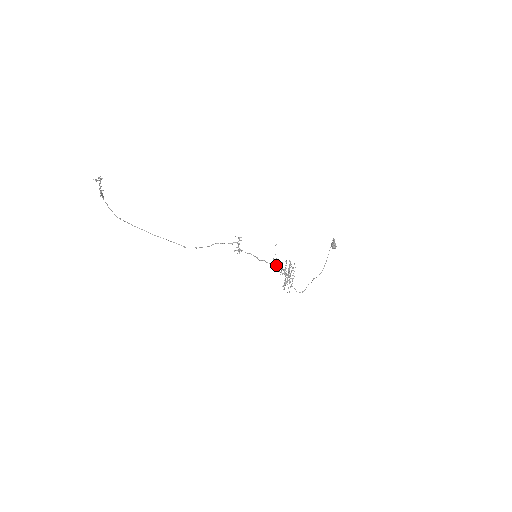
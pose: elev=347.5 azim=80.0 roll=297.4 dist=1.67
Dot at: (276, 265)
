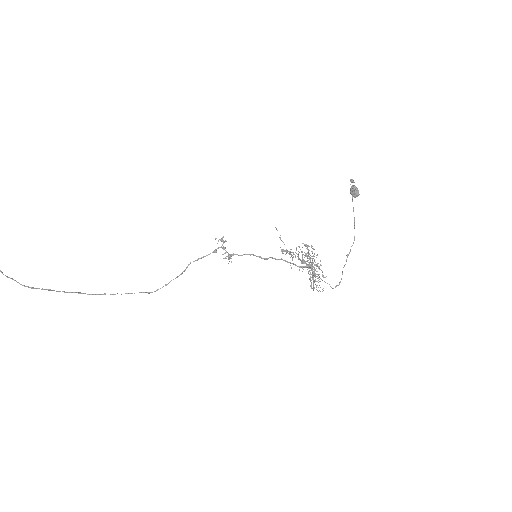
Dot at: (290, 254)
